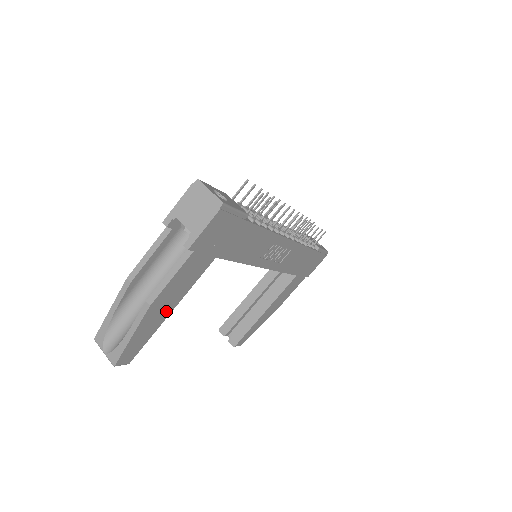
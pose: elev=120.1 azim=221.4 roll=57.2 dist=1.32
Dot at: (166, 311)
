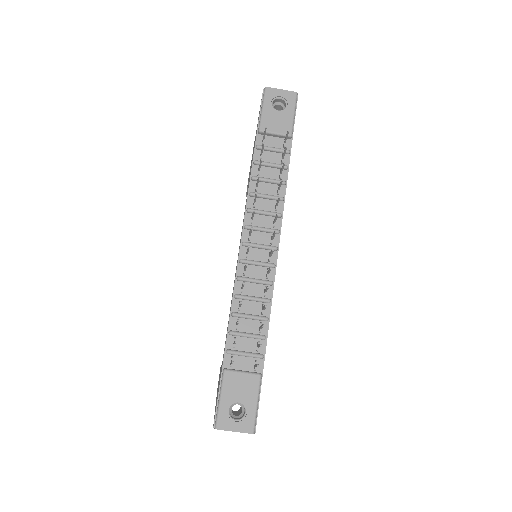
Dot at: occluded
